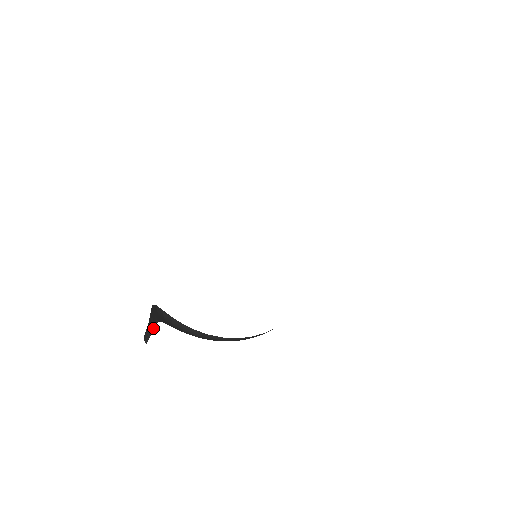
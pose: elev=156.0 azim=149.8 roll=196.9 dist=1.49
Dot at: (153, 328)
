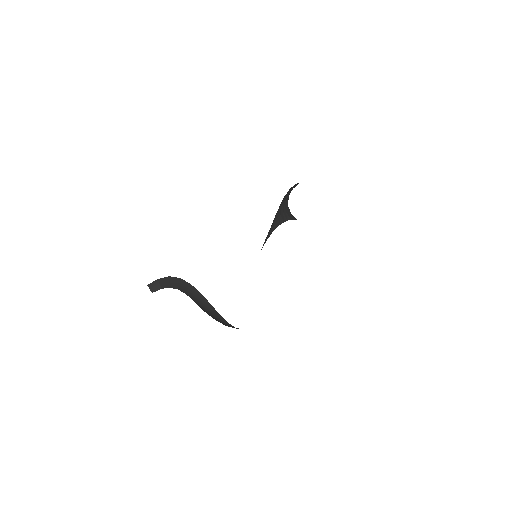
Dot at: occluded
